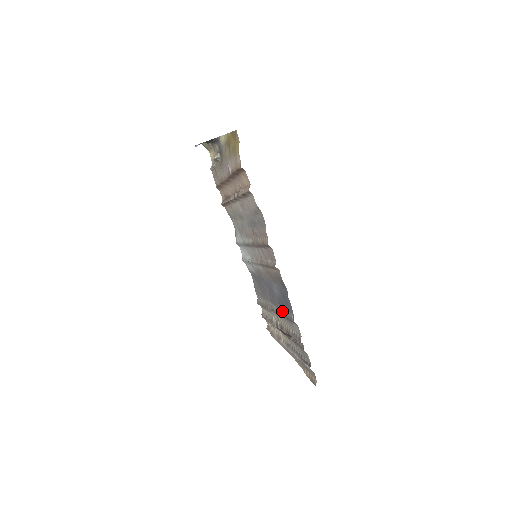
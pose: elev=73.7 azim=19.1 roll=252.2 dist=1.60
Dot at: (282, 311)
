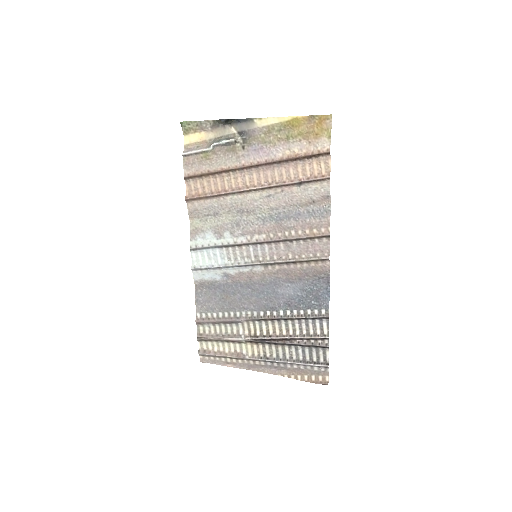
Dot at: (290, 313)
